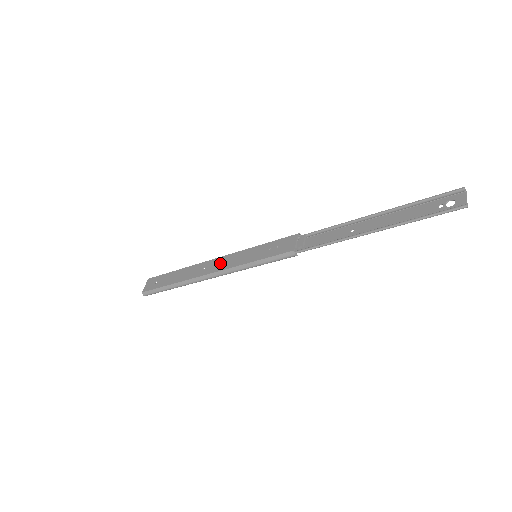
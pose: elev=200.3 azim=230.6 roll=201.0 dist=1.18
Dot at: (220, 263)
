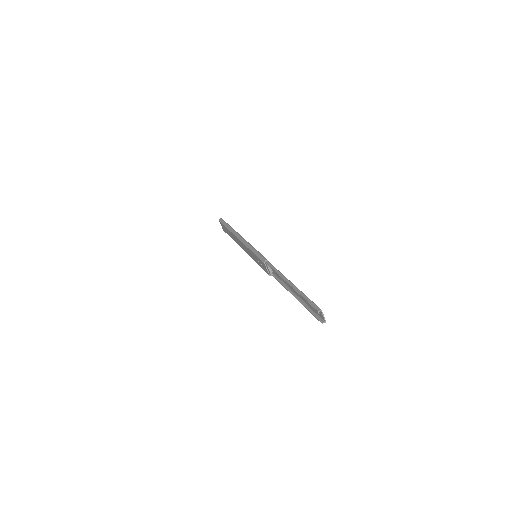
Dot at: (243, 247)
